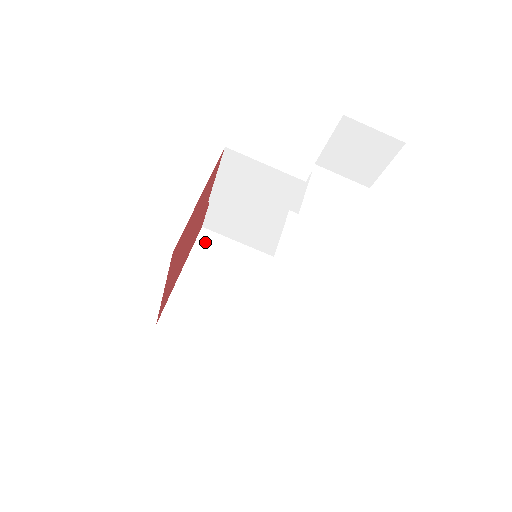
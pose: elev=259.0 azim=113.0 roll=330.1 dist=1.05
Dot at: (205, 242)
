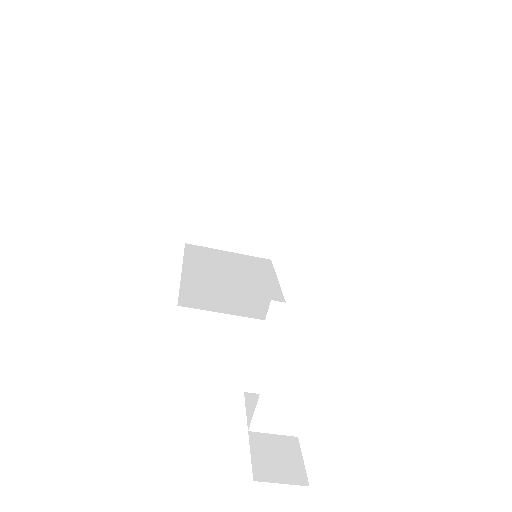
Dot at: (215, 148)
